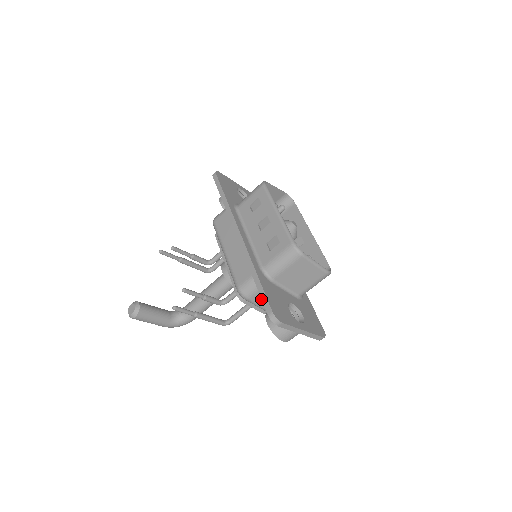
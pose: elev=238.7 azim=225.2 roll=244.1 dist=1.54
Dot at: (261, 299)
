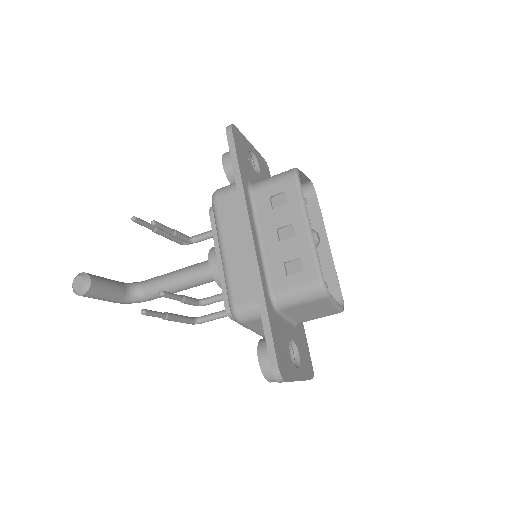
Dot at: (256, 325)
